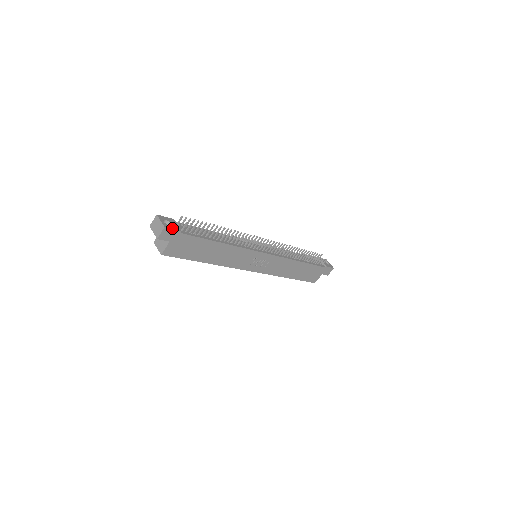
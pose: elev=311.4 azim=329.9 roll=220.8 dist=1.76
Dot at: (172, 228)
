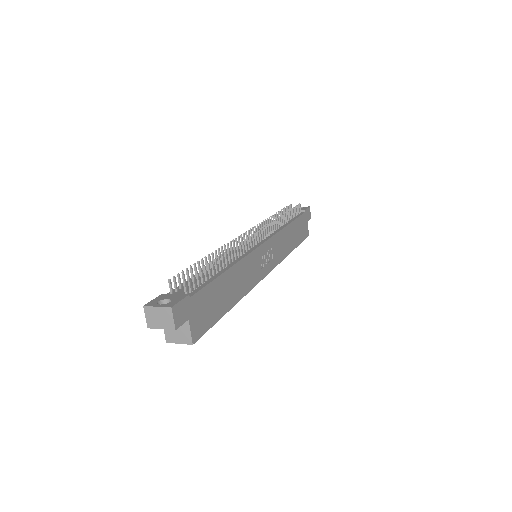
Dot at: (178, 301)
